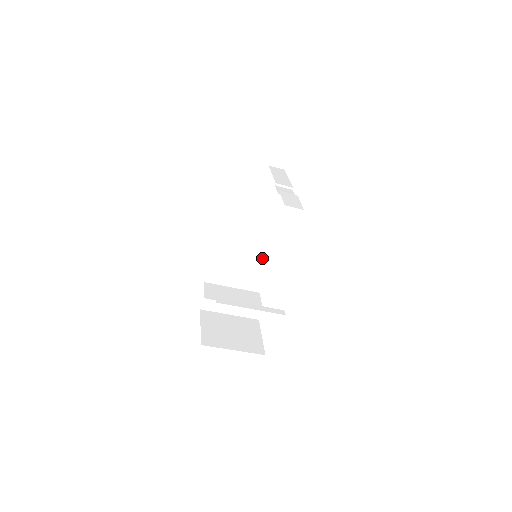
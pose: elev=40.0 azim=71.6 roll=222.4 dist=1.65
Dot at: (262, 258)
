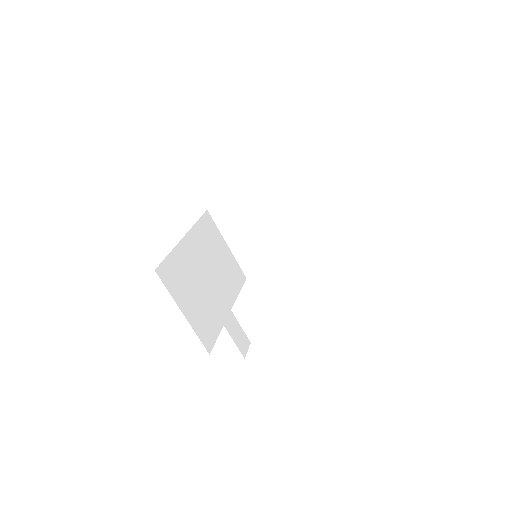
Dot at: occluded
